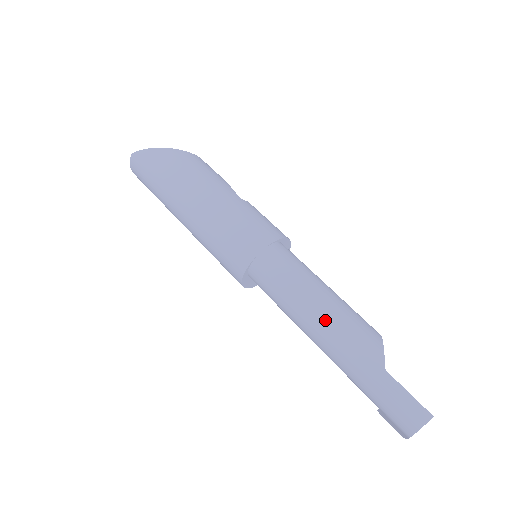
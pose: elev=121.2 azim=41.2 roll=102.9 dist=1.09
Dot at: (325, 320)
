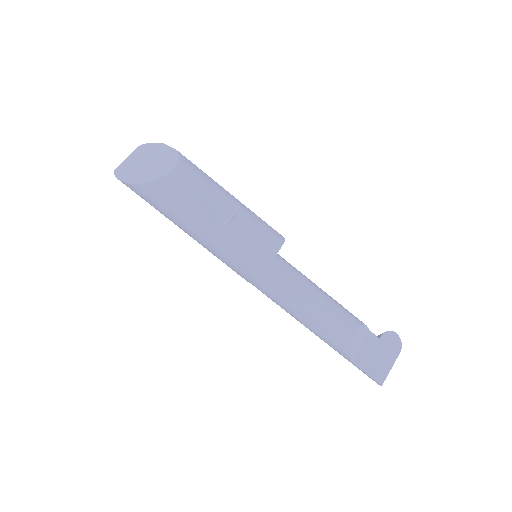
Dot at: (309, 329)
